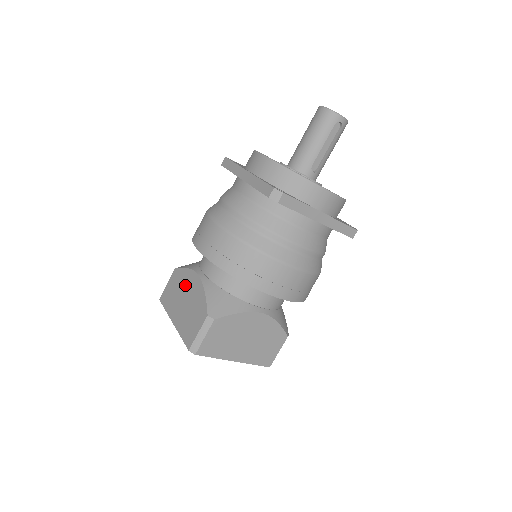
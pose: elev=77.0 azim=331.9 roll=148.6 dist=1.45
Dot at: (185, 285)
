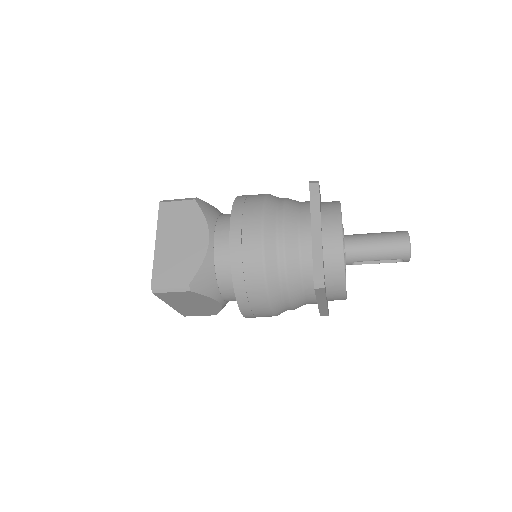
Dot at: (192, 230)
